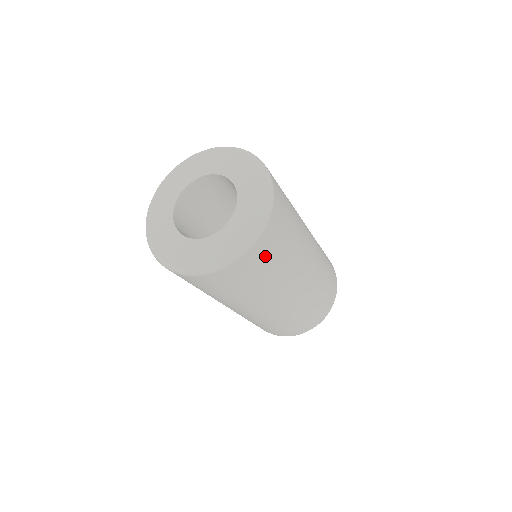
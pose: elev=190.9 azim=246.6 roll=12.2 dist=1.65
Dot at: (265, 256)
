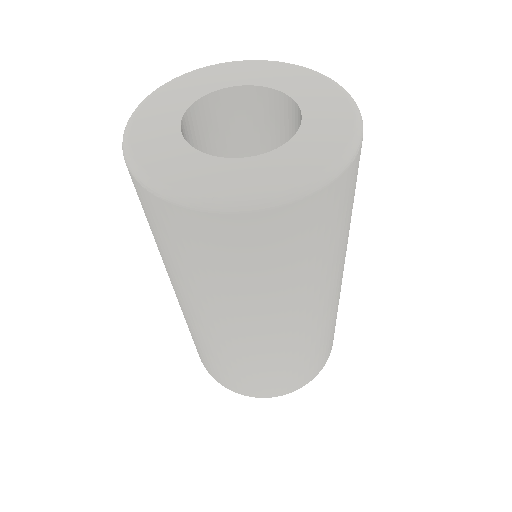
Dot at: (329, 217)
